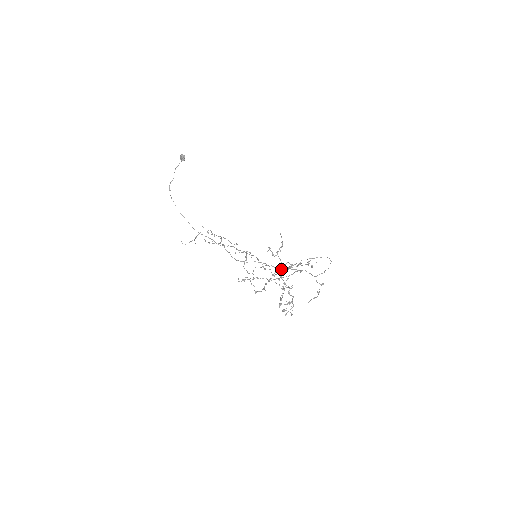
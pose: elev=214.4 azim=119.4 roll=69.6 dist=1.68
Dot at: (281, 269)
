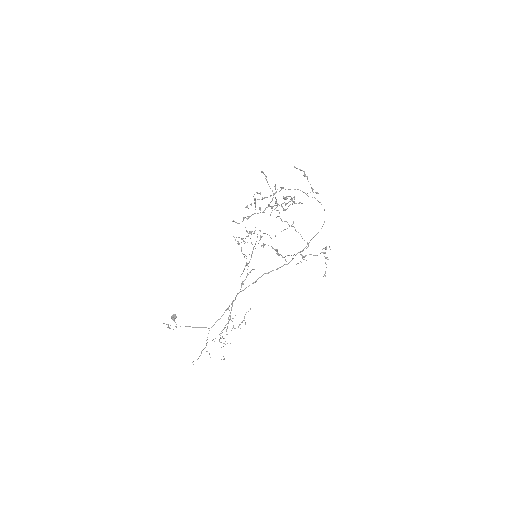
Dot at: occluded
